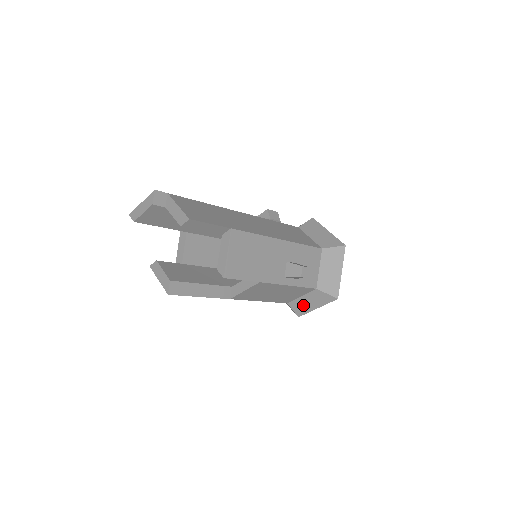
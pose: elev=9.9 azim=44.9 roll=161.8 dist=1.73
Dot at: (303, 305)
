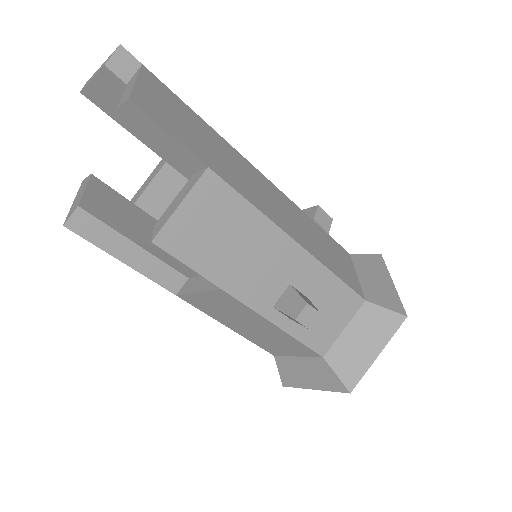
Dot at: (295, 372)
